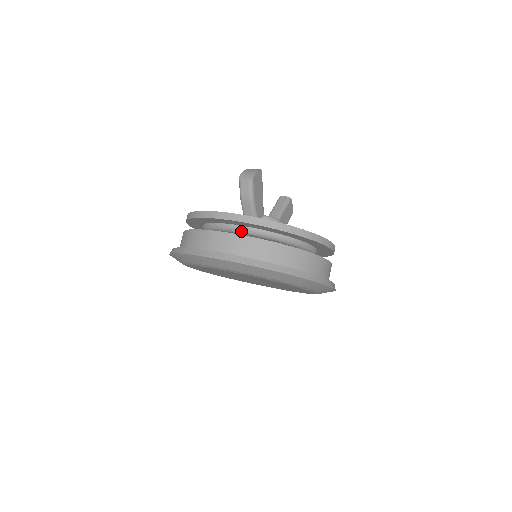
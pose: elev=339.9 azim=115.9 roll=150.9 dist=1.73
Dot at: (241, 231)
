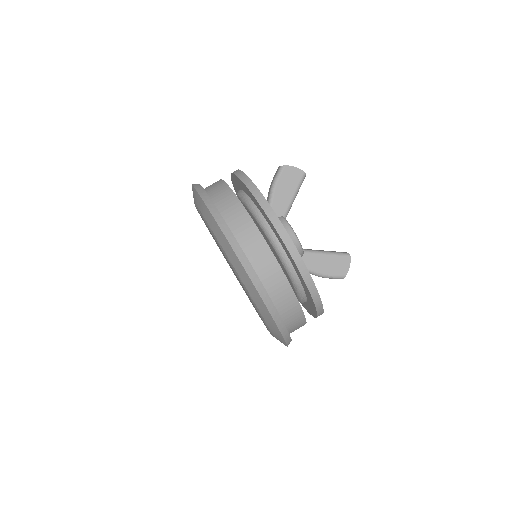
Dot at: (238, 195)
